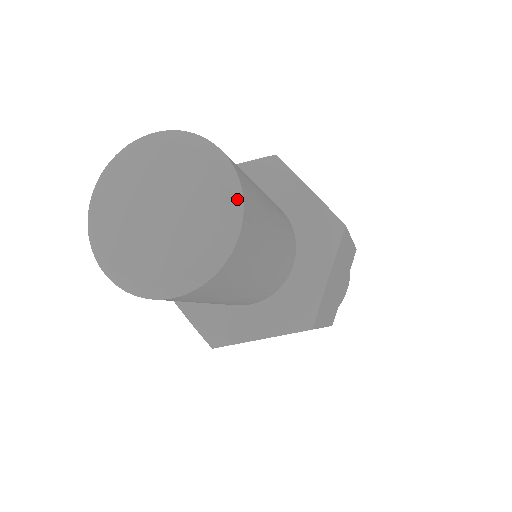
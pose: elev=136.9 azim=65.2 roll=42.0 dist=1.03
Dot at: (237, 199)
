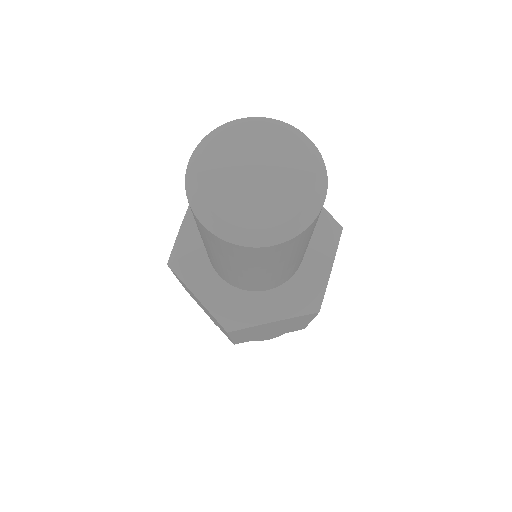
Dot at: (324, 171)
